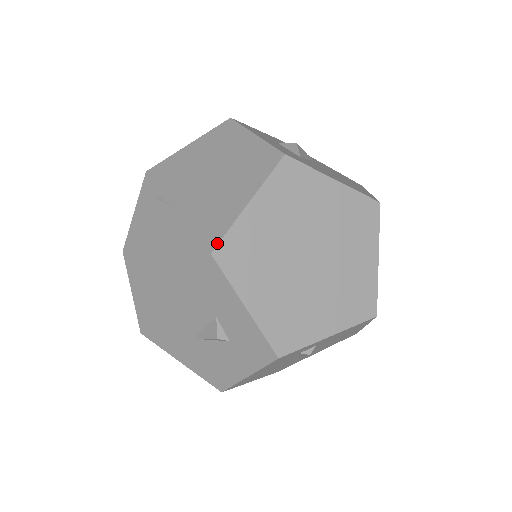
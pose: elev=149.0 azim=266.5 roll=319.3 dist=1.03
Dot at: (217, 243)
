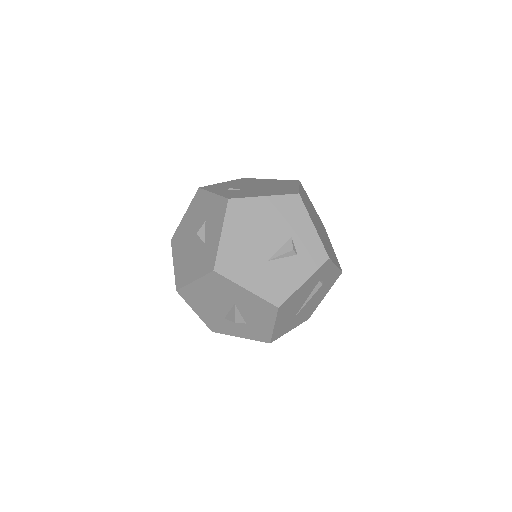
Dot at: (298, 192)
